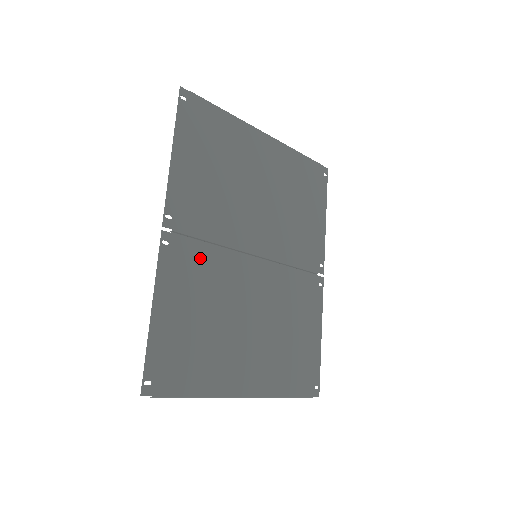
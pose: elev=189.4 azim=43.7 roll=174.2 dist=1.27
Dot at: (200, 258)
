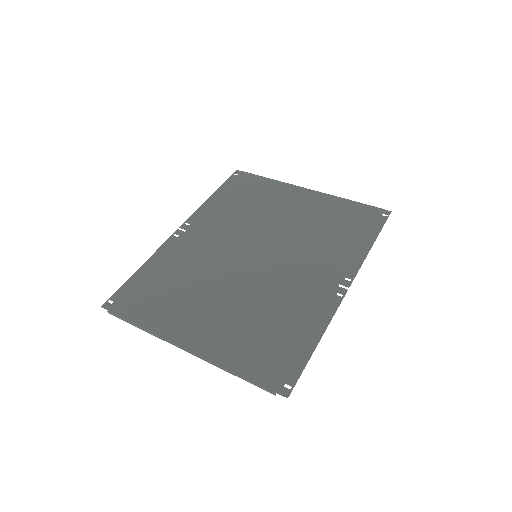
Dot at: (198, 247)
